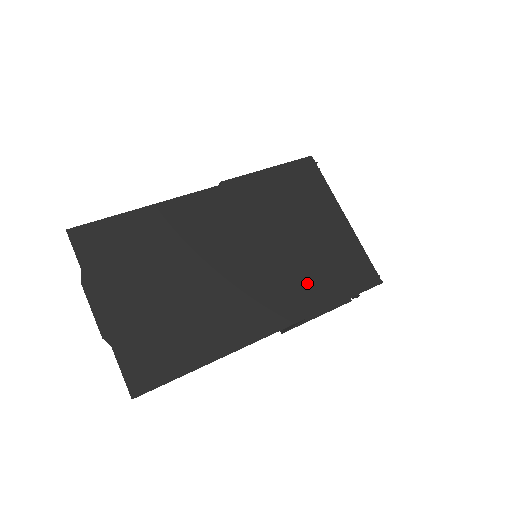
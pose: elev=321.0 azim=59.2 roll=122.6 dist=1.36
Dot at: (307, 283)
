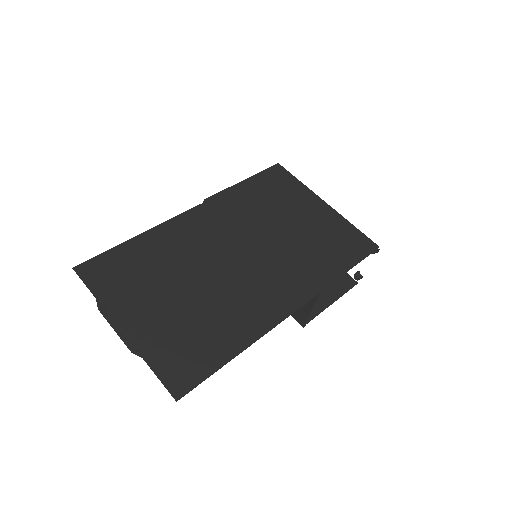
Dot at: (311, 262)
